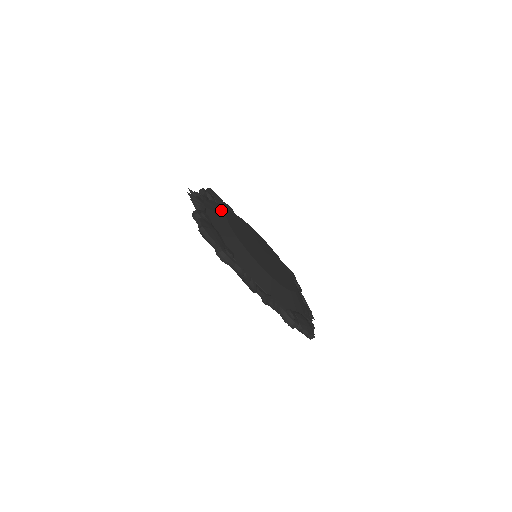
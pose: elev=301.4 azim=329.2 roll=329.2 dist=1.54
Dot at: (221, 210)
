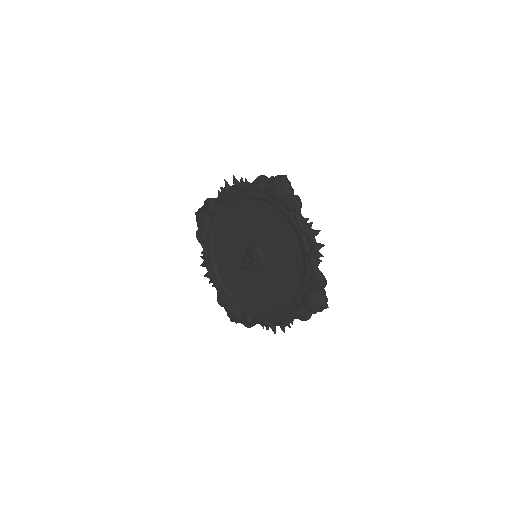
Dot at: occluded
